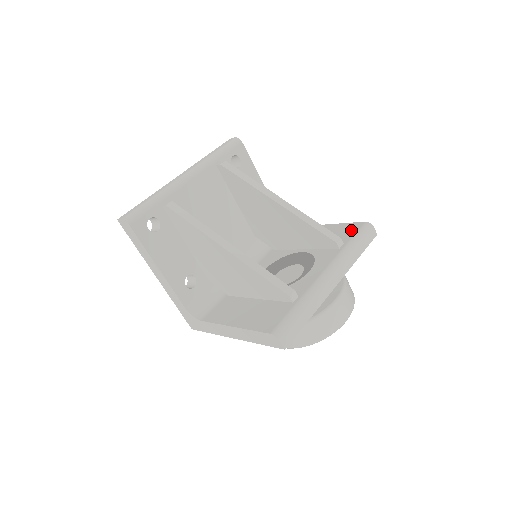
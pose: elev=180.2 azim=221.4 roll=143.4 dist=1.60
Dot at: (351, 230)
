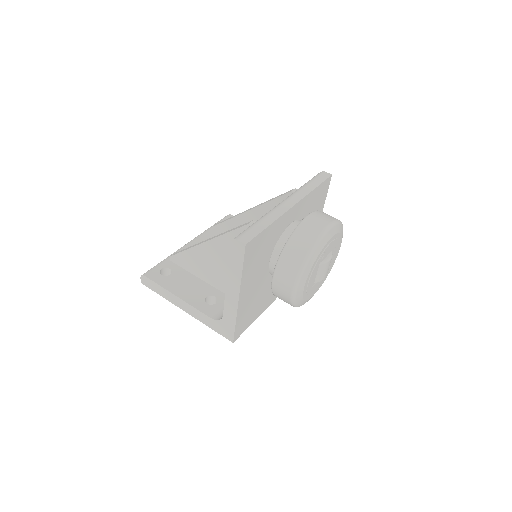
Dot at: occluded
